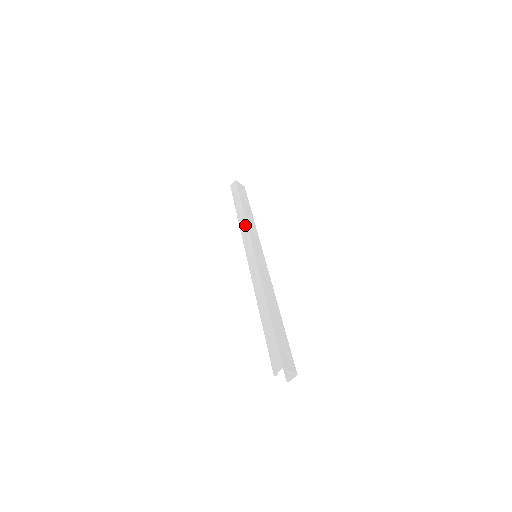
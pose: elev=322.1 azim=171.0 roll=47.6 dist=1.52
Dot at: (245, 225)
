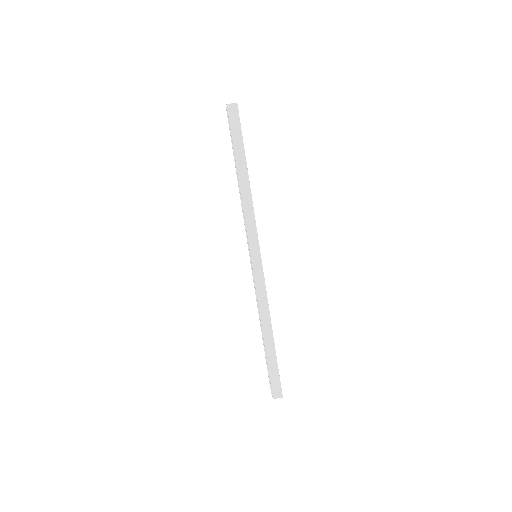
Dot at: (252, 210)
